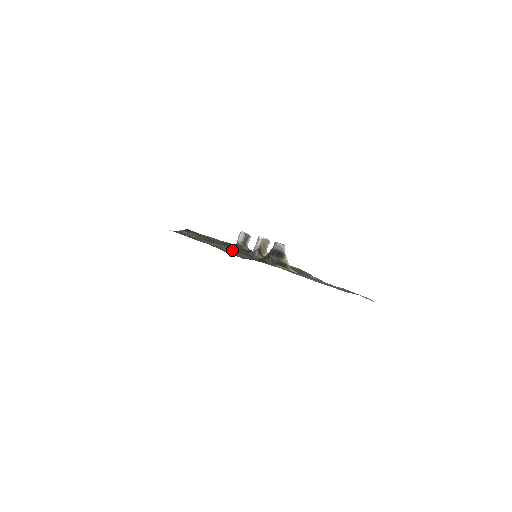
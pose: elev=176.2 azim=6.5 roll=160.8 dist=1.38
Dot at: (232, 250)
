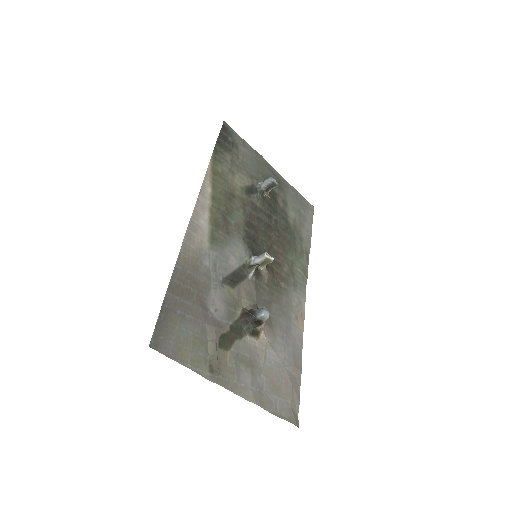
Dot at: (223, 288)
